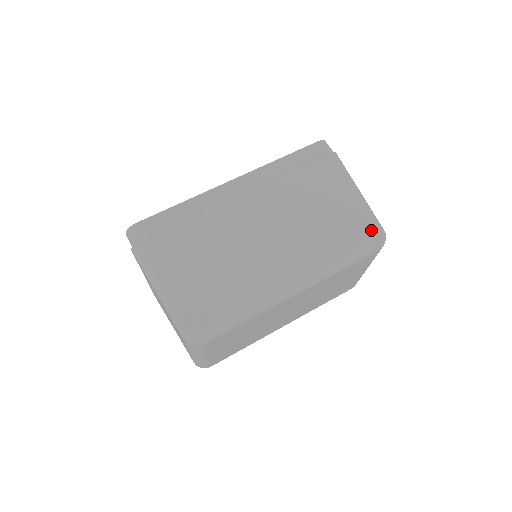
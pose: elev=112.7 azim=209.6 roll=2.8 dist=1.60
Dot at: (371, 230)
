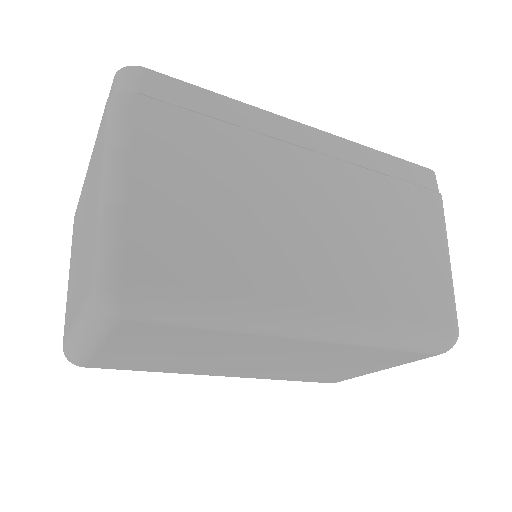
Dot at: (447, 320)
